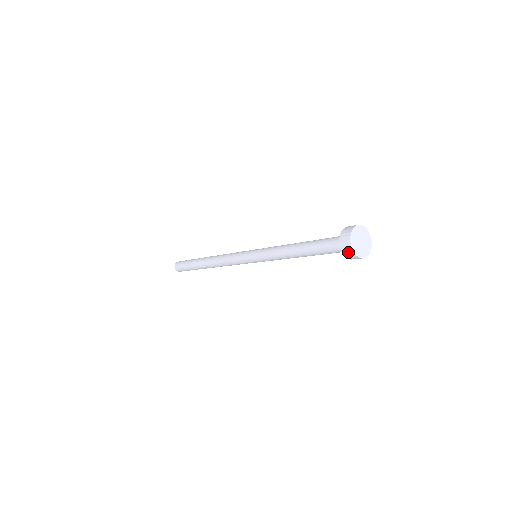
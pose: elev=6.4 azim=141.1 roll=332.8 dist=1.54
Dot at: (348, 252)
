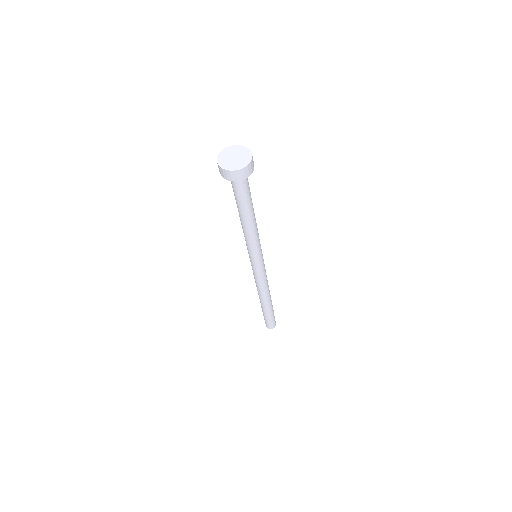
Dot at: (222, 172)
